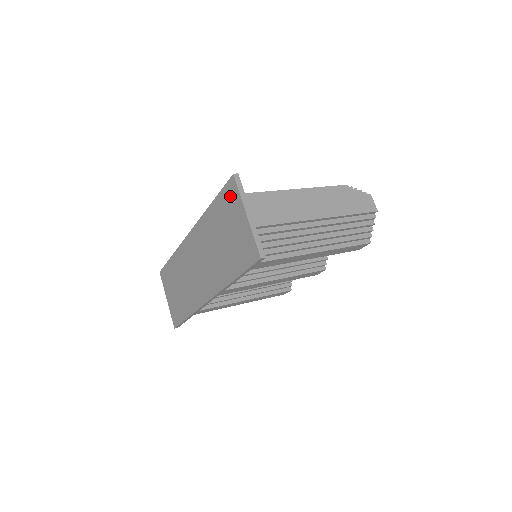
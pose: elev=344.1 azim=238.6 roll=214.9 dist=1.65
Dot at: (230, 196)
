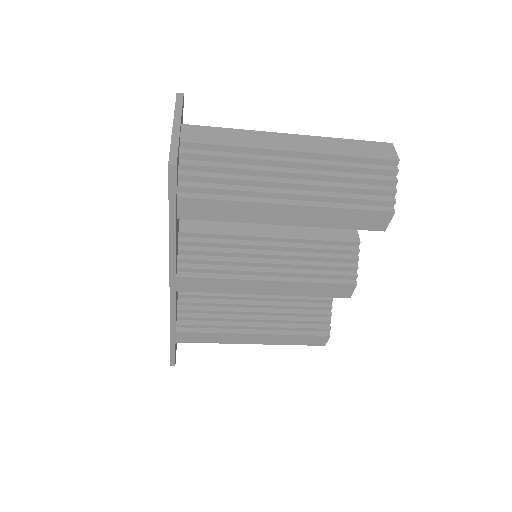
Dot at: occluded
